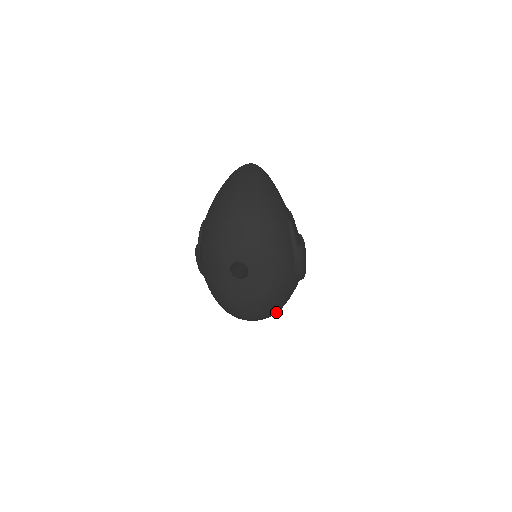
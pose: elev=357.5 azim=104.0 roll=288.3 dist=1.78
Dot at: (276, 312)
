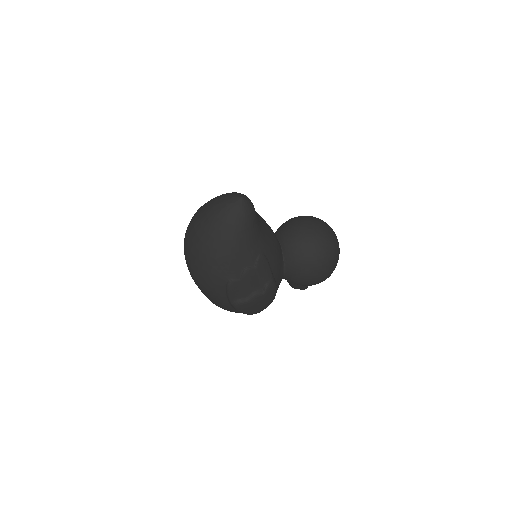
Dot at: occluded
